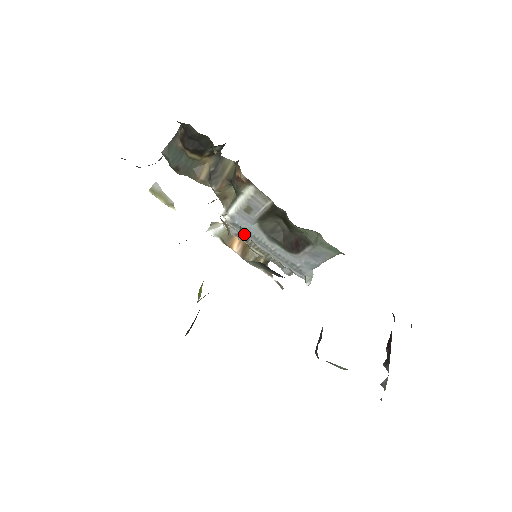
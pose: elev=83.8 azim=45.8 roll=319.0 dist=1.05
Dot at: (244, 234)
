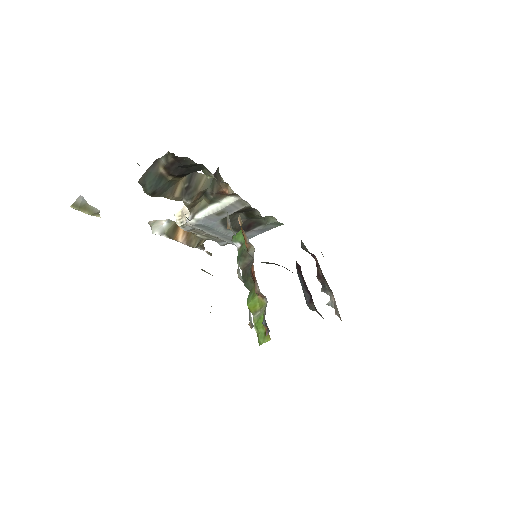
Dot at: (203, 229)
